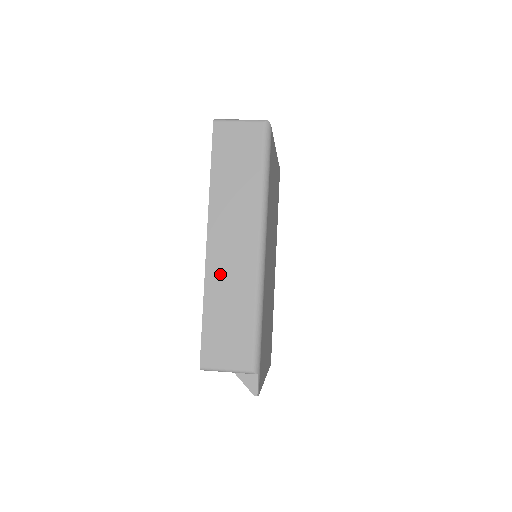
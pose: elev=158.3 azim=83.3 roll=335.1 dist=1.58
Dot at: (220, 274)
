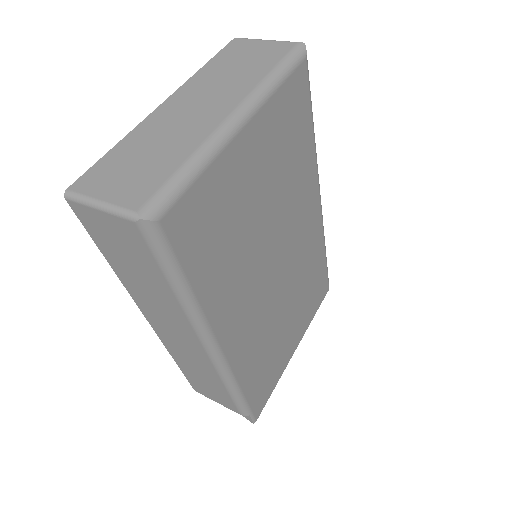
Dot at: (177, 350)
